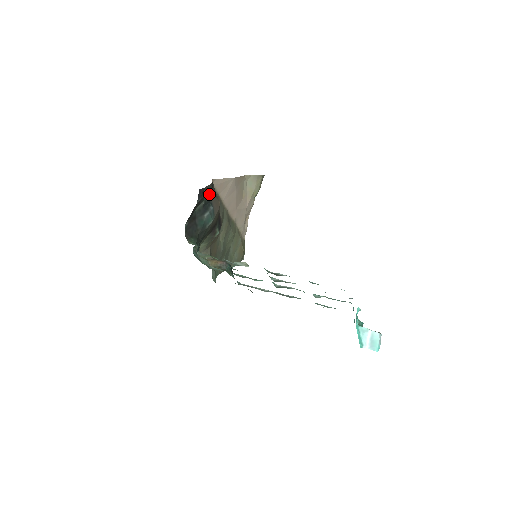
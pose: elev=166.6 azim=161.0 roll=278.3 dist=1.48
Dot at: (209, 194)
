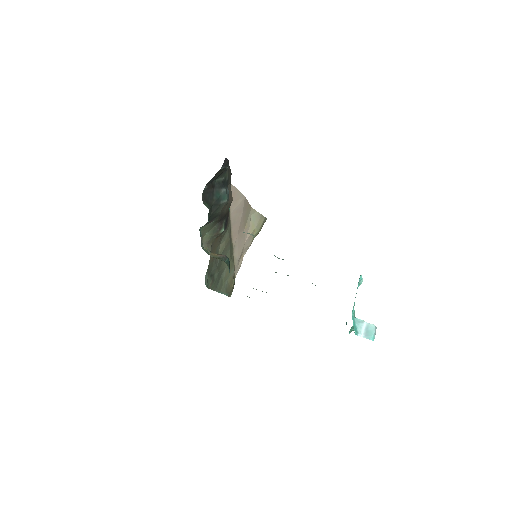
Dot at: (228, 178)
